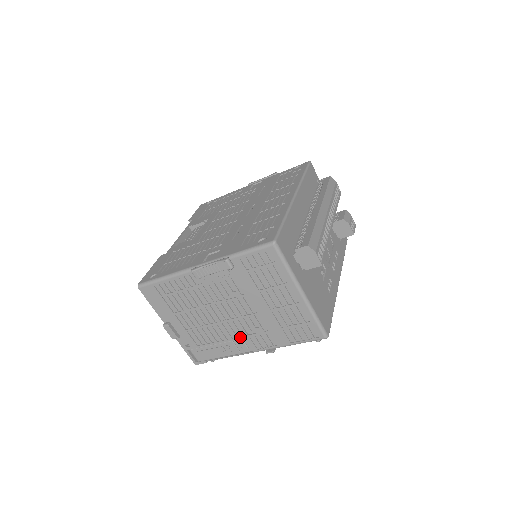
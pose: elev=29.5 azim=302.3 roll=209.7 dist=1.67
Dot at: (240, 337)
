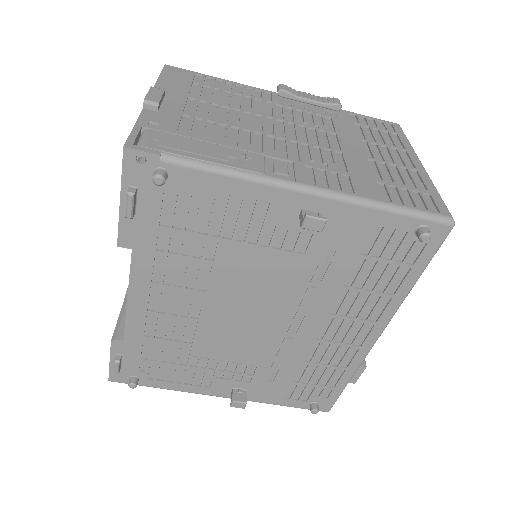
Dot at: (286, 158)
